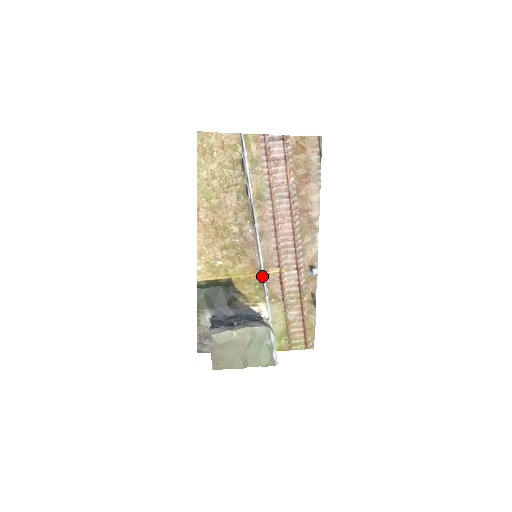
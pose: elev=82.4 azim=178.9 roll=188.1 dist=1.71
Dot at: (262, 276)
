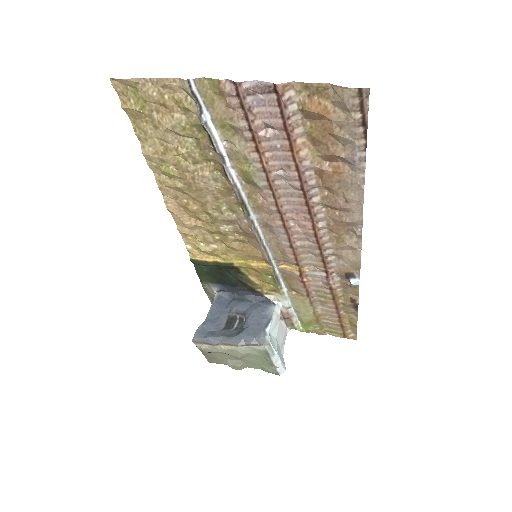
Dot at: (274, 270)
